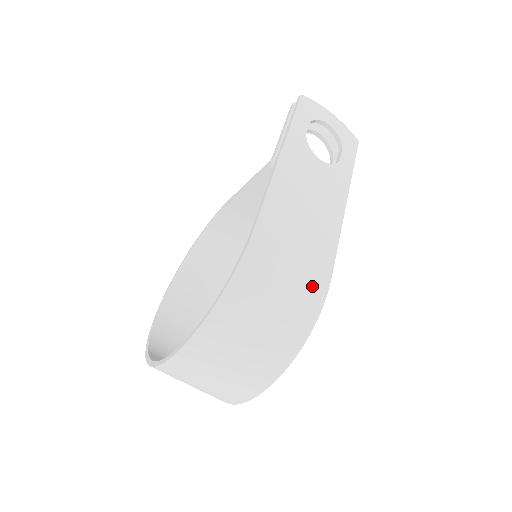
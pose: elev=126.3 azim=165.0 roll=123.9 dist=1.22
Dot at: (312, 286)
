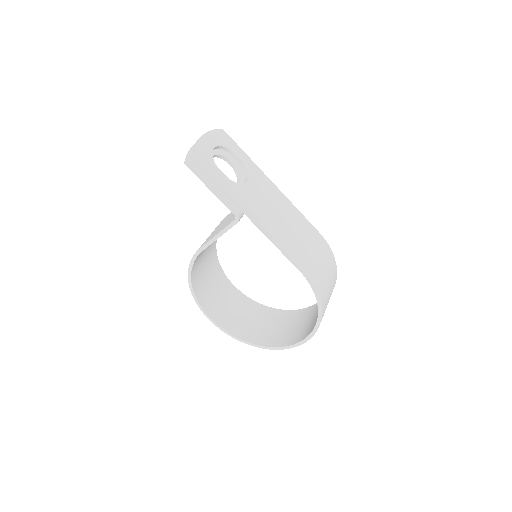
Dot at: (324, 248)
